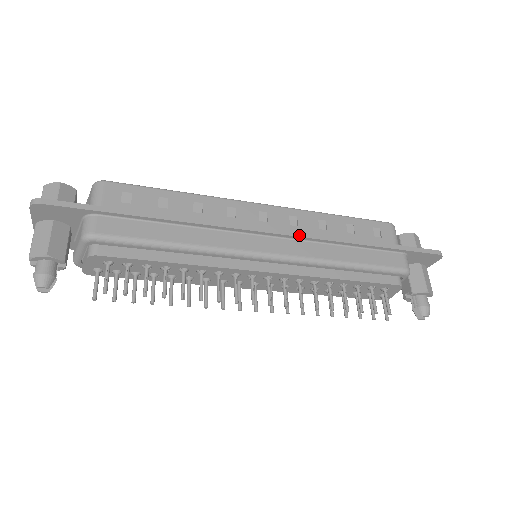
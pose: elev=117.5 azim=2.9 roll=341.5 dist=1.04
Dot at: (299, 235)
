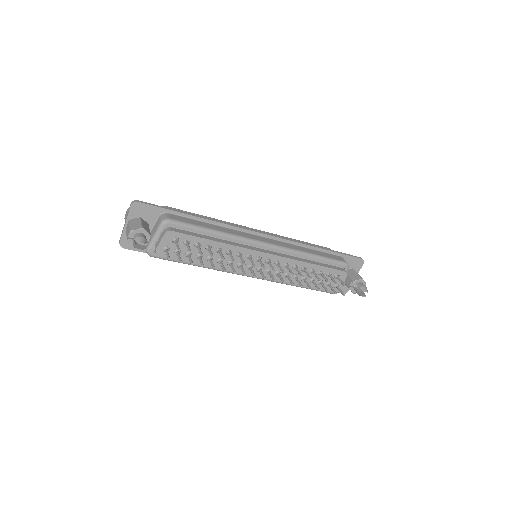
Dot at: (281, 238)
